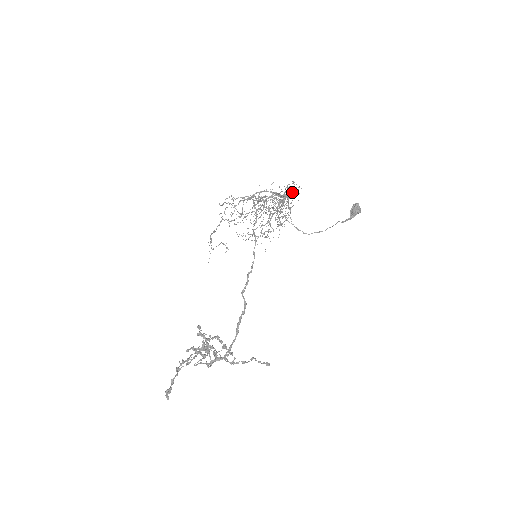
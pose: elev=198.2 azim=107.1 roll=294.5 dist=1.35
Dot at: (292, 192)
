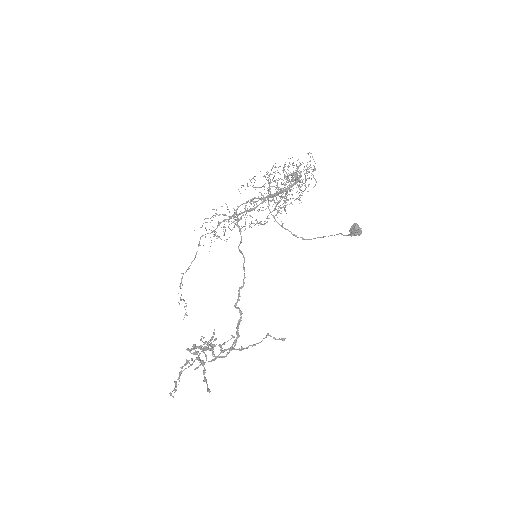
Dot at: (296, 181)
